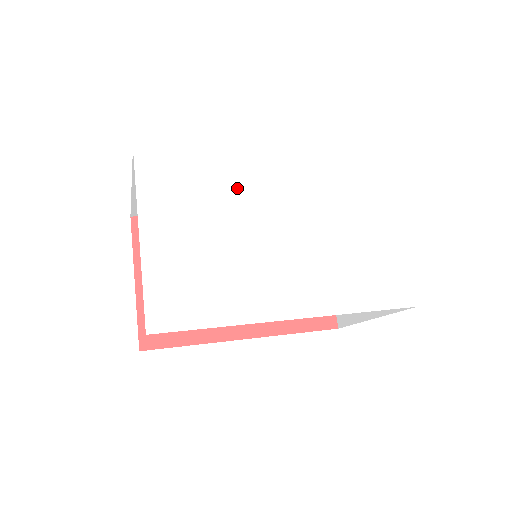
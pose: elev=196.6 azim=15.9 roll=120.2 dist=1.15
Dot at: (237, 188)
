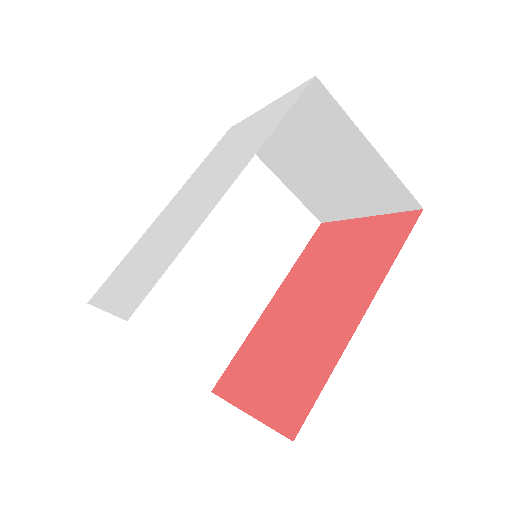
Dot at: (155, 231)
